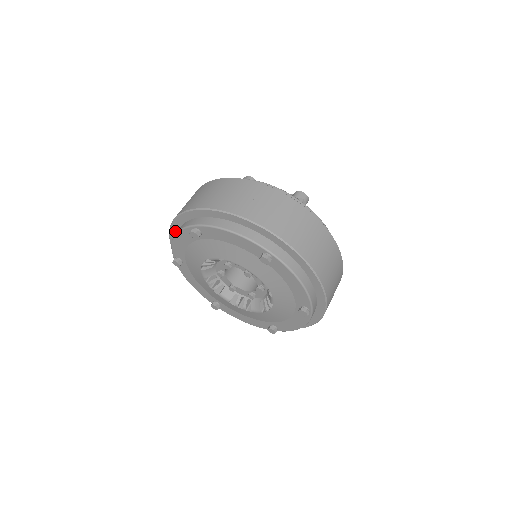
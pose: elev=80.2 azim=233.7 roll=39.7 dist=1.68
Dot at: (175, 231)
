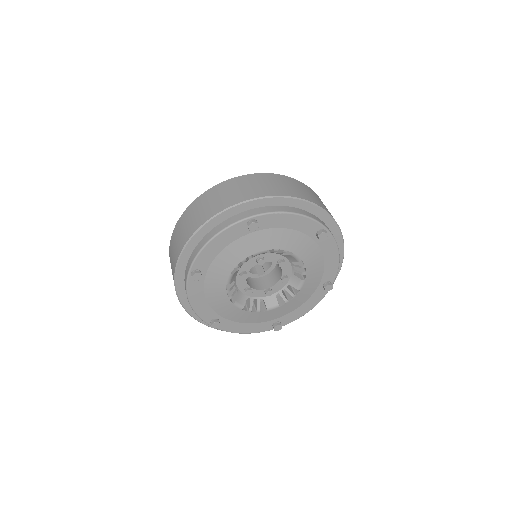
Dot at: (187, 303)
